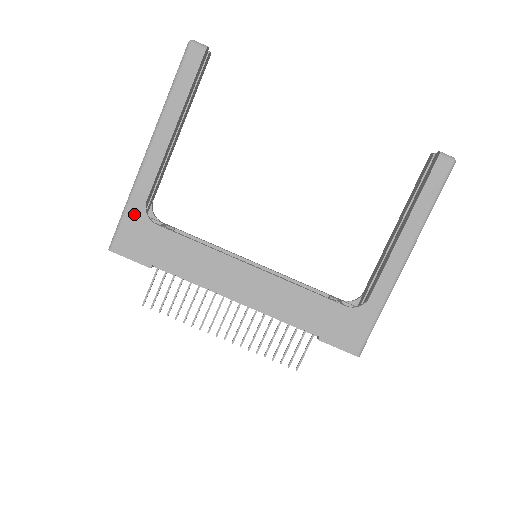
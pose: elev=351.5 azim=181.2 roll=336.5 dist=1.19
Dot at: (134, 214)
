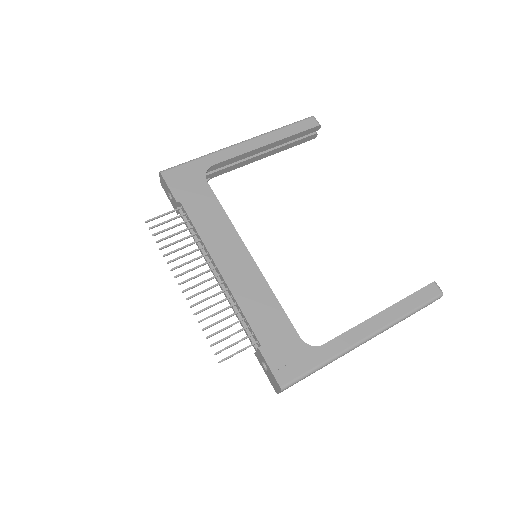
Dot at: (198, 165)
